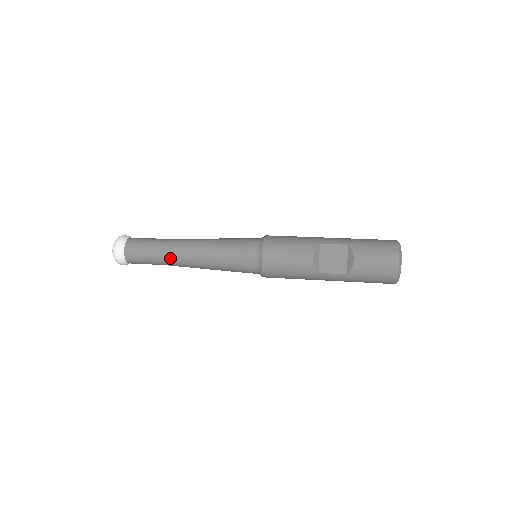
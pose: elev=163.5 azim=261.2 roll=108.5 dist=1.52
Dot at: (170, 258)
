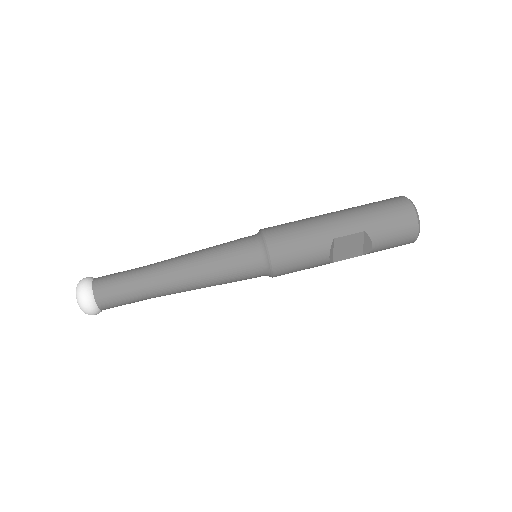
Dot at: (160, 296)
